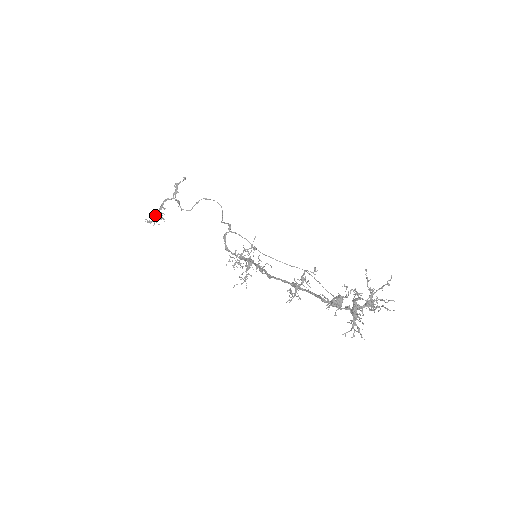
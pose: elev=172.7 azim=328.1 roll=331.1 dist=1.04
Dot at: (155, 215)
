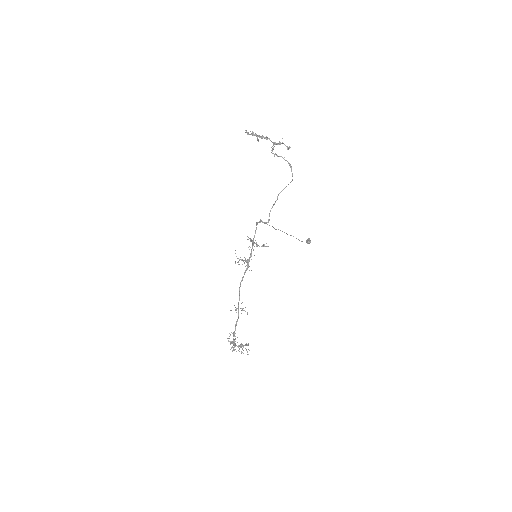
Dot at: (254, 134)
